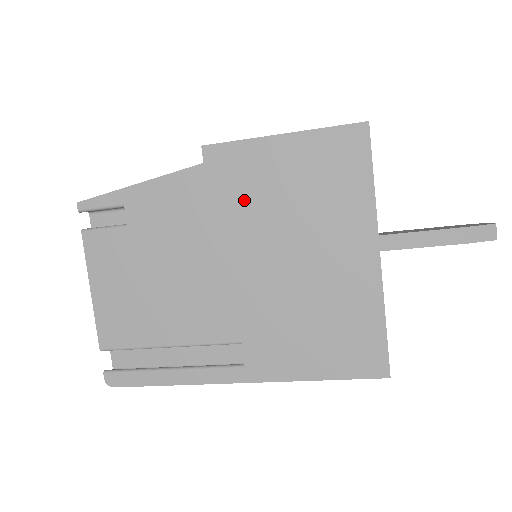
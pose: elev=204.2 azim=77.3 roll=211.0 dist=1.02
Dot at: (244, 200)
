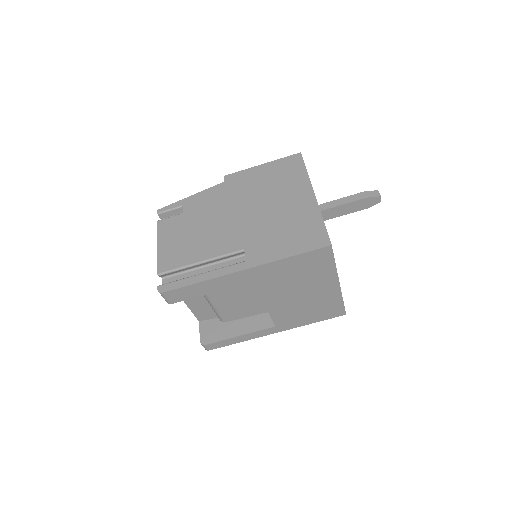
Dot at: (244, 190)
